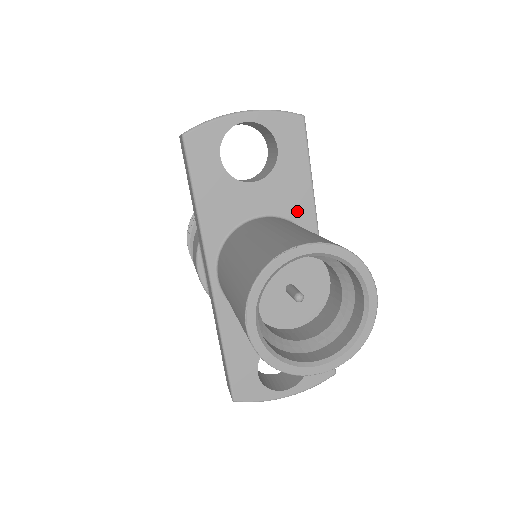
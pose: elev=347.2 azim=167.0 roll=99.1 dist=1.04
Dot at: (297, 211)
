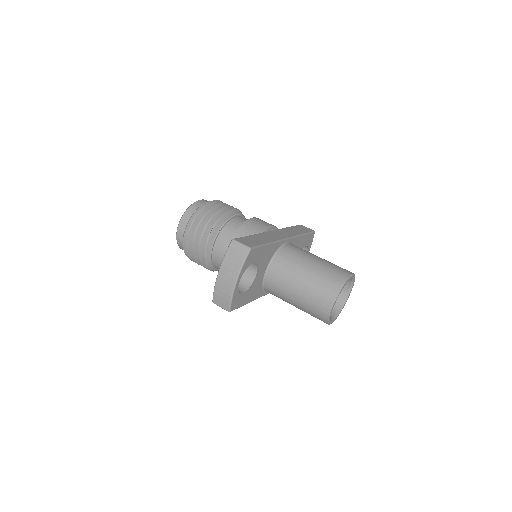
Dot at: (272, 252)
